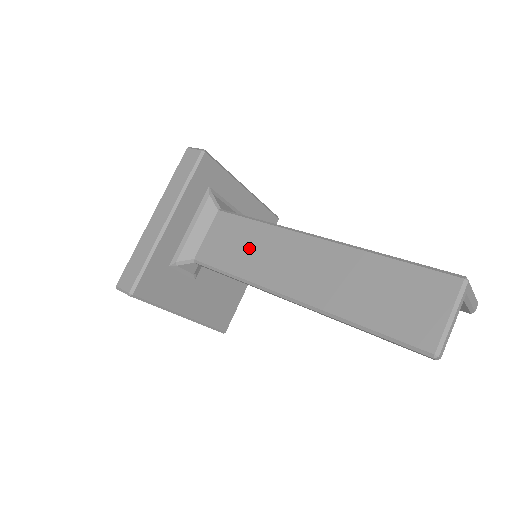
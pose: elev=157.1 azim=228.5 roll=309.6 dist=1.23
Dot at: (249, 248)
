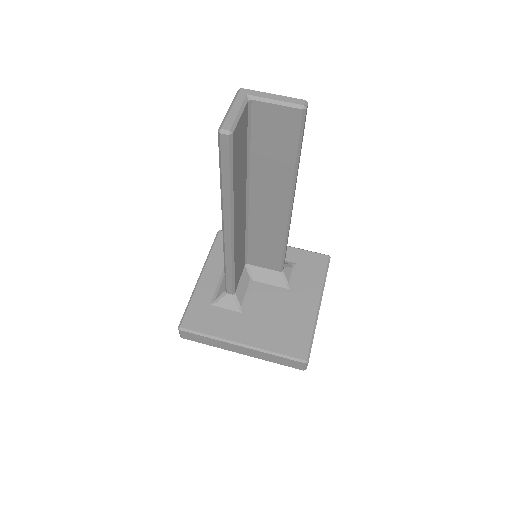
Dot at: occluded
